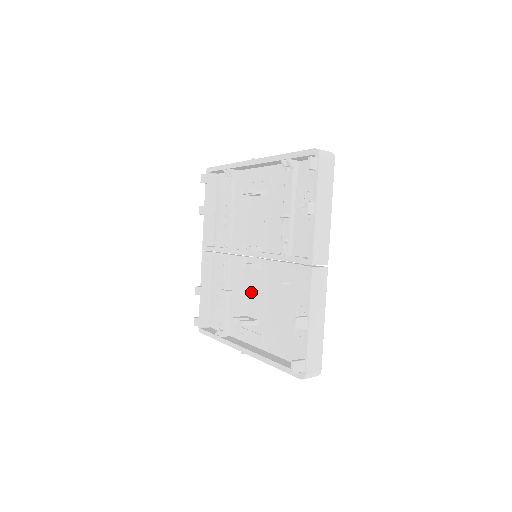
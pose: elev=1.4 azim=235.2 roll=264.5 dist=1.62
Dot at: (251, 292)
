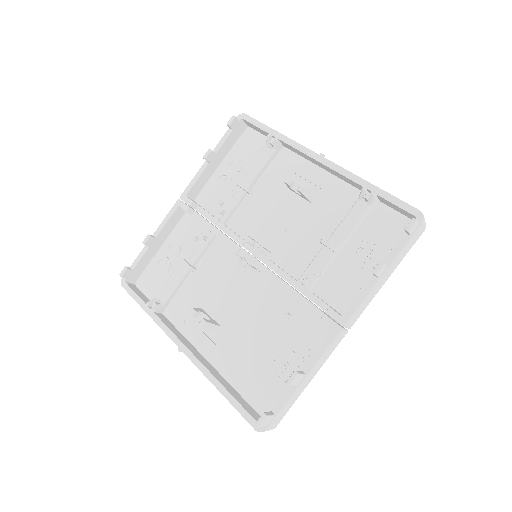
Dot at: (226, 289)
